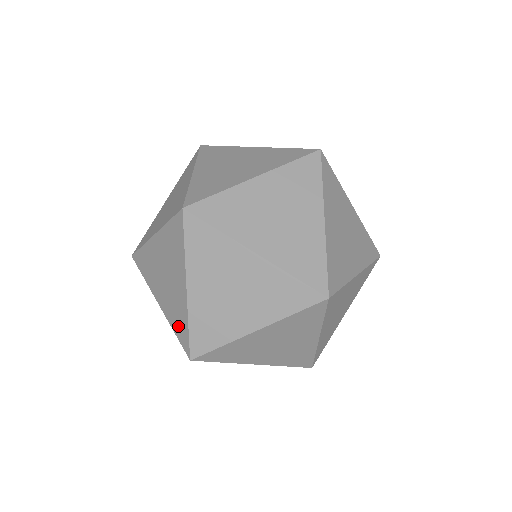
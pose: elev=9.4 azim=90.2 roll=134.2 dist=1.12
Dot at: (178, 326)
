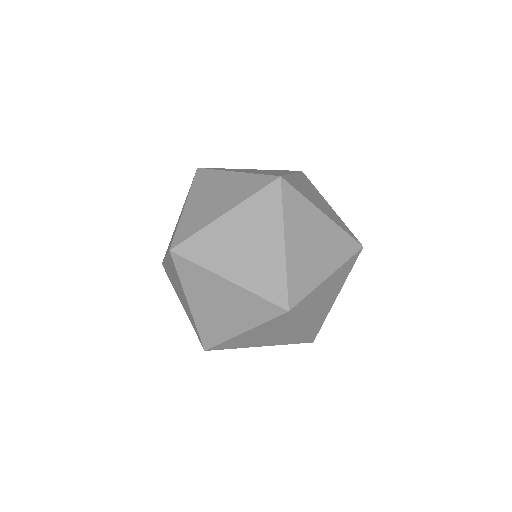
Dot at: occluded
